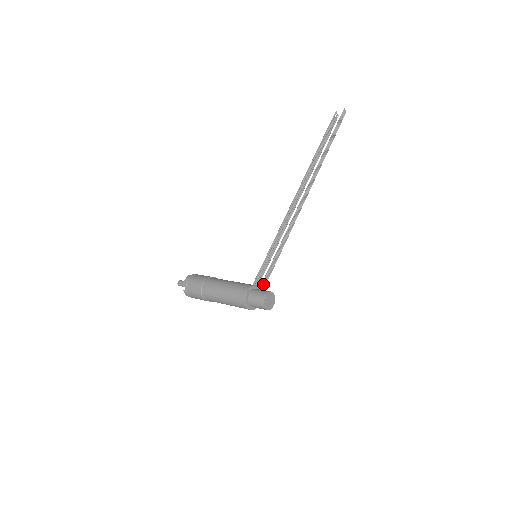
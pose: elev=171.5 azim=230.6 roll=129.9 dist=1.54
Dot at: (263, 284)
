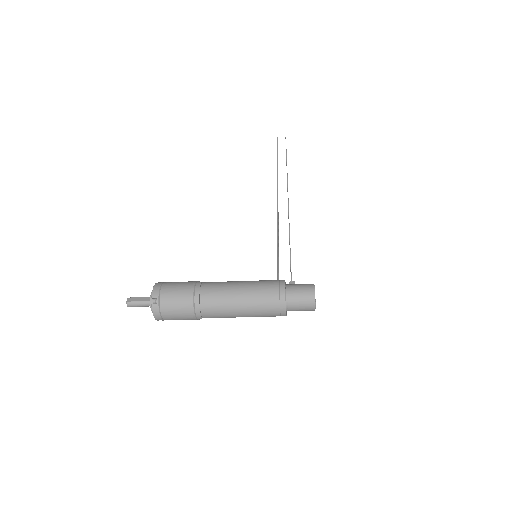
Dot at: (291, 281)
